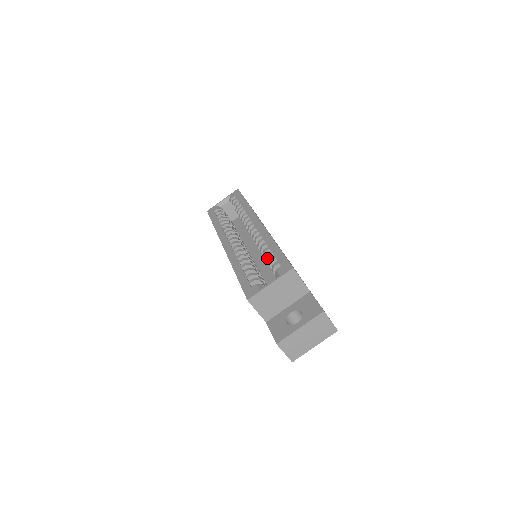
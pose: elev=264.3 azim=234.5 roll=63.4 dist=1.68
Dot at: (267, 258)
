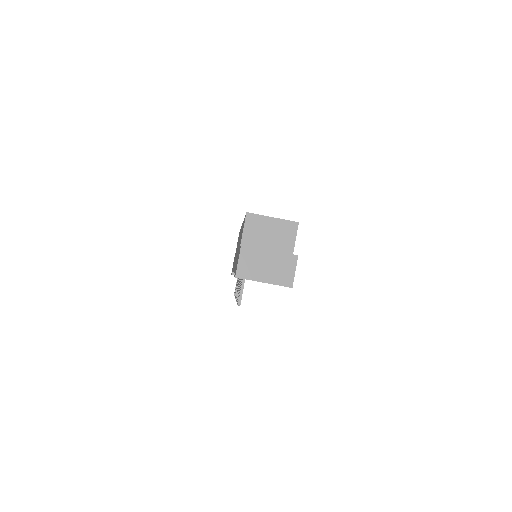
Dot at: occluded
